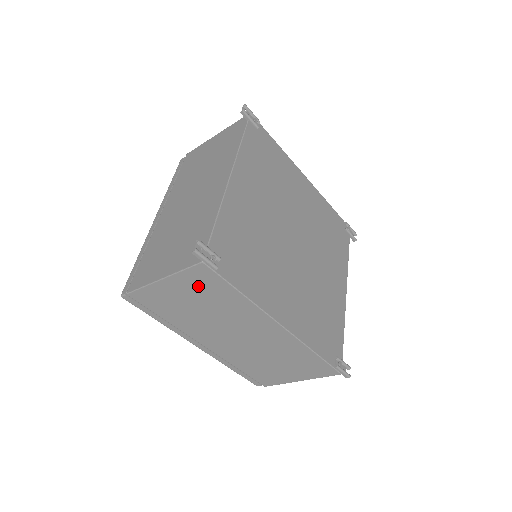
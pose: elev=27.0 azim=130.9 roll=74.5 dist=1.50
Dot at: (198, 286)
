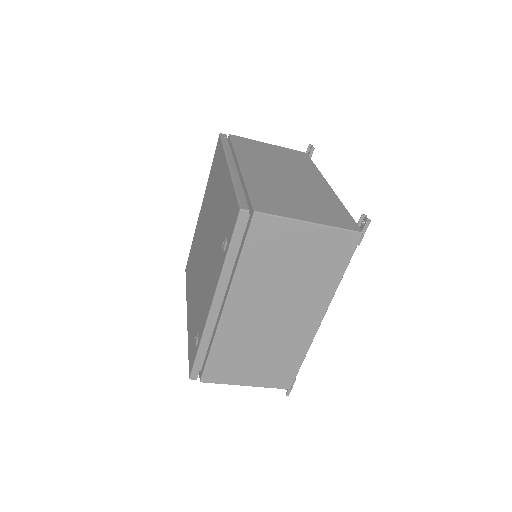
Dot at: (326, 248)
